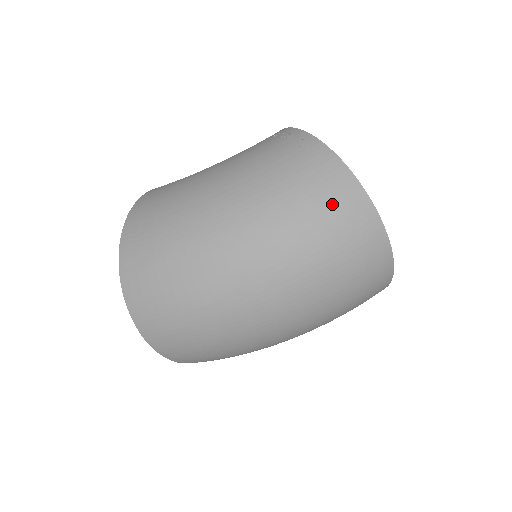
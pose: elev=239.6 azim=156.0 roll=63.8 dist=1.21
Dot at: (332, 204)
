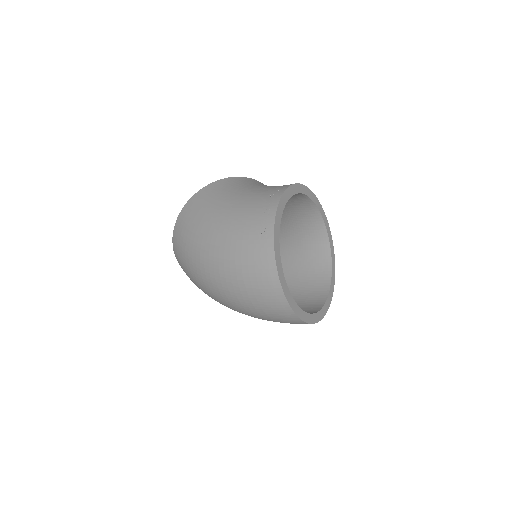
Dot at: (259, 283)
